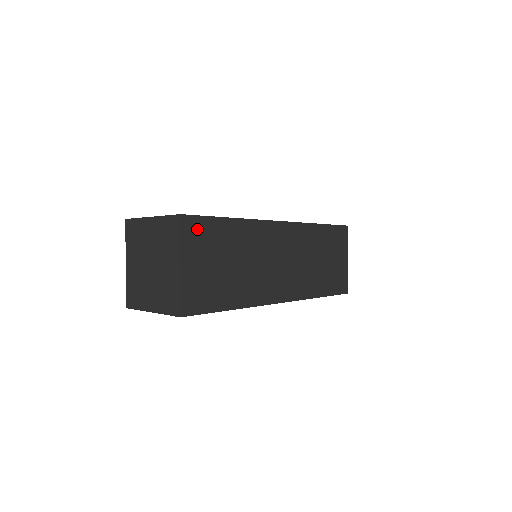
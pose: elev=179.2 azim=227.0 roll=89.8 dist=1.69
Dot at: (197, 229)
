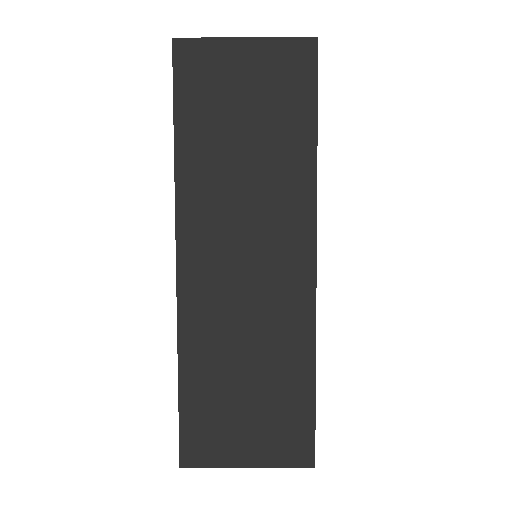
Dot at: occluded
